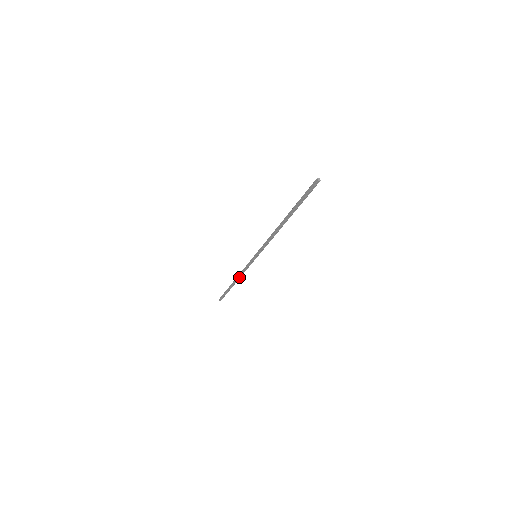
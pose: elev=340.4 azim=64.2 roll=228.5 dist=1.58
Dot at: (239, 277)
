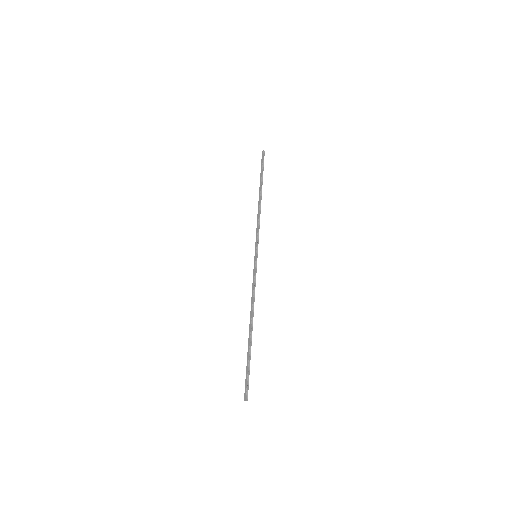
Dot at: (252, 309)
